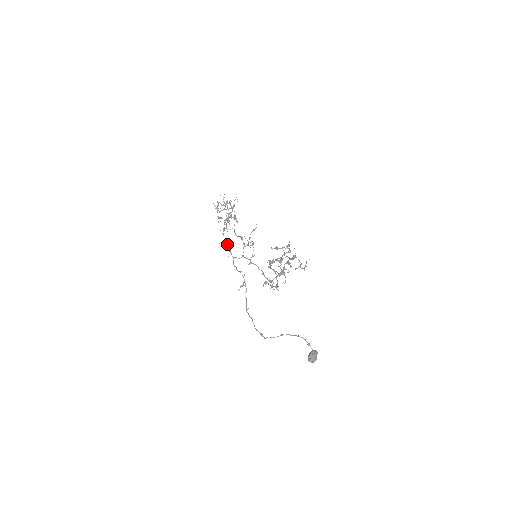
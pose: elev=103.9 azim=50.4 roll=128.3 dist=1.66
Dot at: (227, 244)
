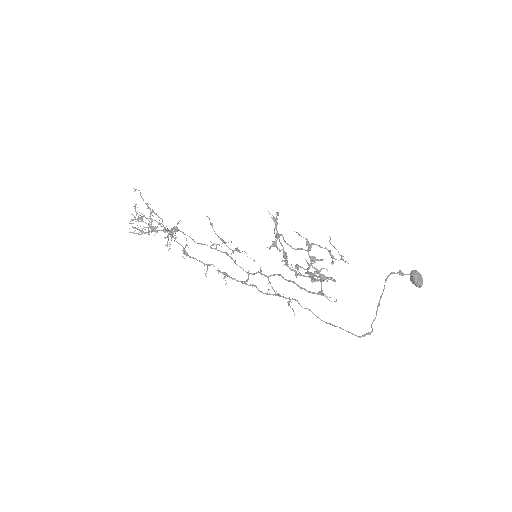
Dot at: (210, 265)
